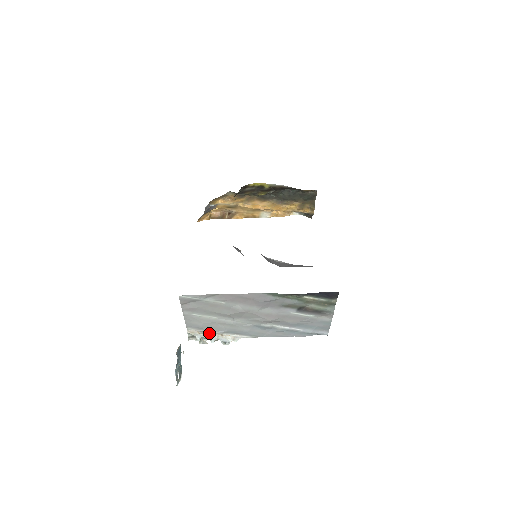
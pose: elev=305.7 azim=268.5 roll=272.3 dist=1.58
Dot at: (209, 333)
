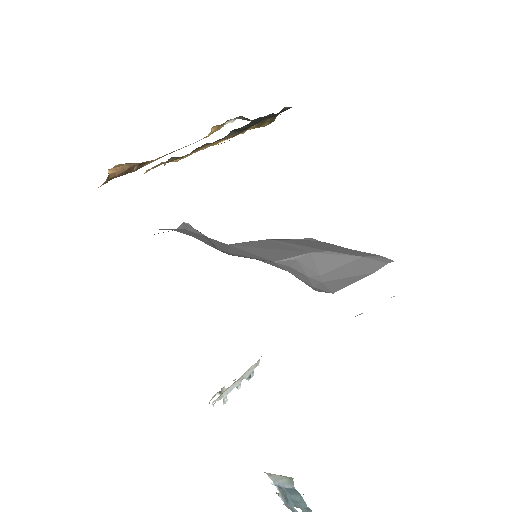
Dot at: (233, 383)
